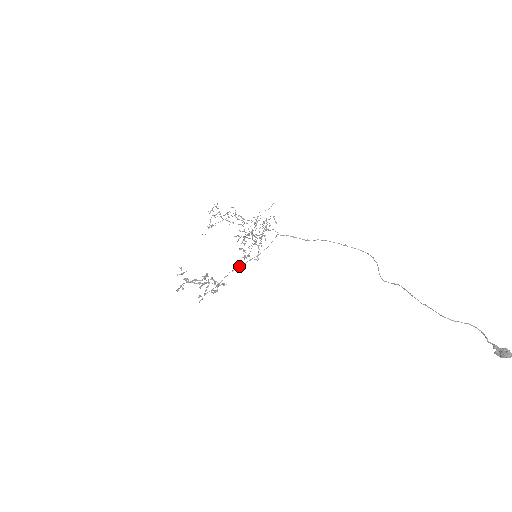
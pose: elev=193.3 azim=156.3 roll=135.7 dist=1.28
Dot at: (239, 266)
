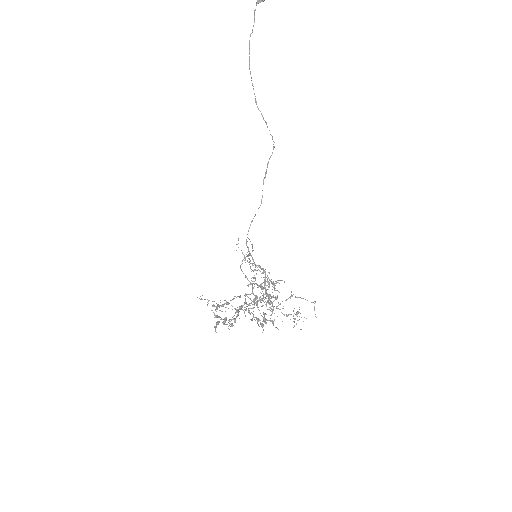
Dot at: occluded
